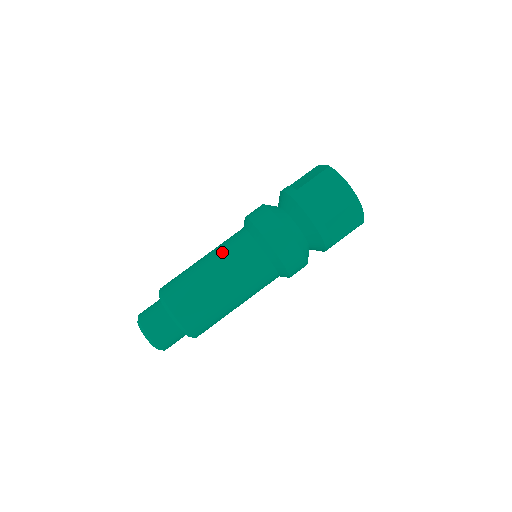
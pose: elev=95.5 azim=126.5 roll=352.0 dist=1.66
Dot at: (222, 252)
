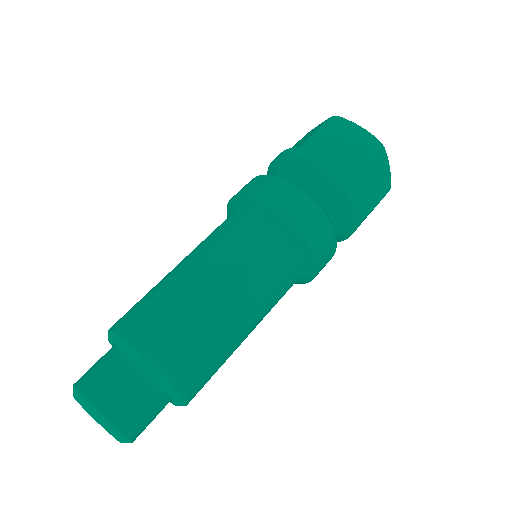
Dot at: (209, 246)
